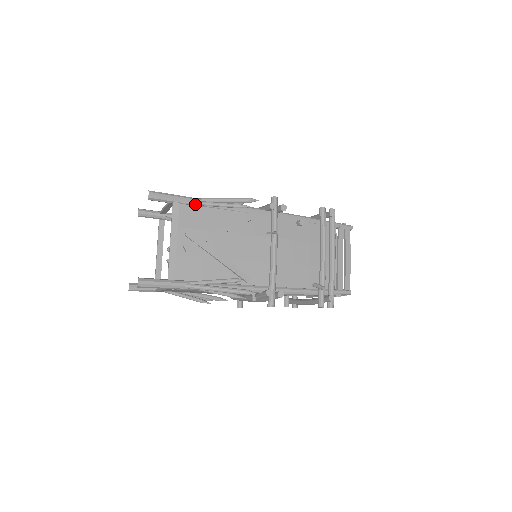
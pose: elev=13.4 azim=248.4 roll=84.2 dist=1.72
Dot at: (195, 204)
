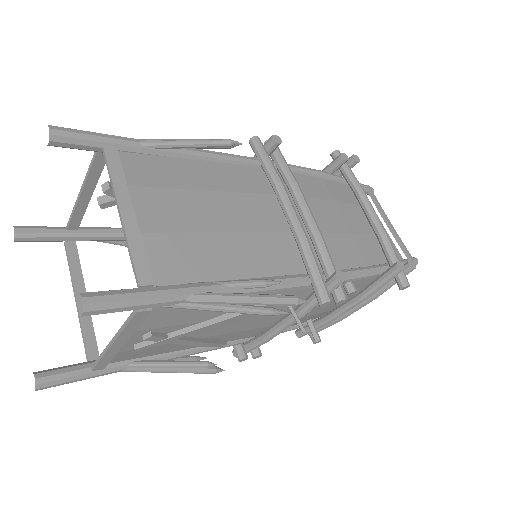
Dot at: (185, 308)
